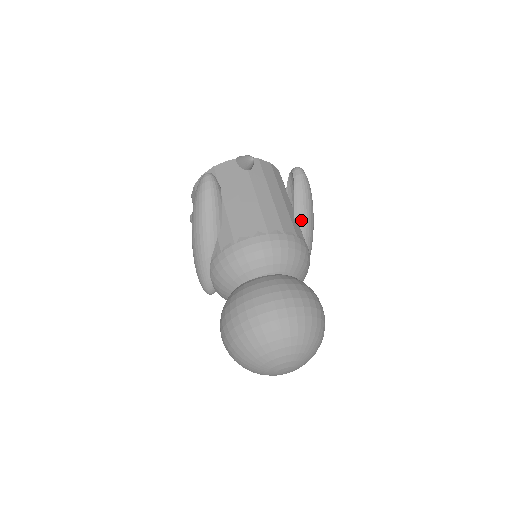
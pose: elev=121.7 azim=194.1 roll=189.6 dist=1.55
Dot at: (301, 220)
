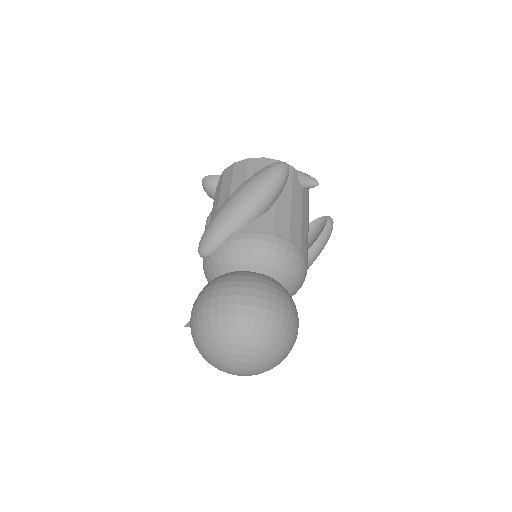
Dot at: (309, 258)
